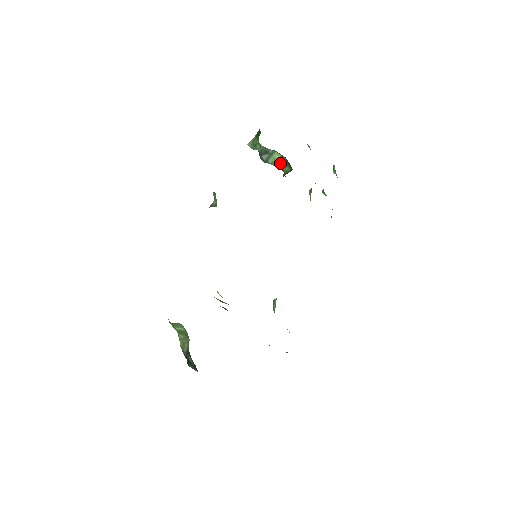
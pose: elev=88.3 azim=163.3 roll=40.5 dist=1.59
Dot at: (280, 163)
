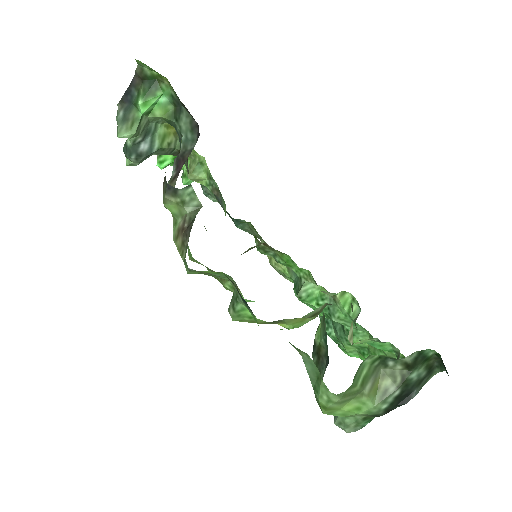
Dot at: (168, 139)
